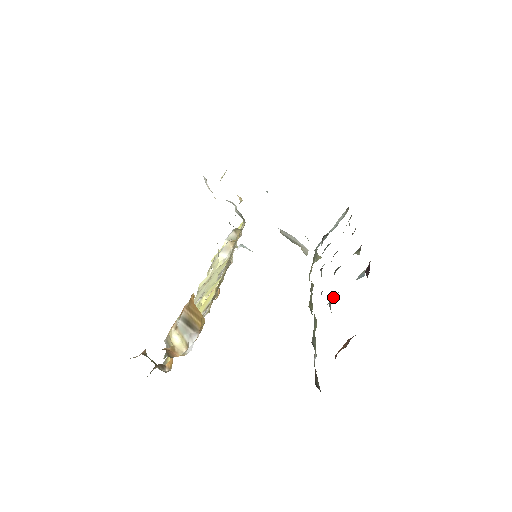
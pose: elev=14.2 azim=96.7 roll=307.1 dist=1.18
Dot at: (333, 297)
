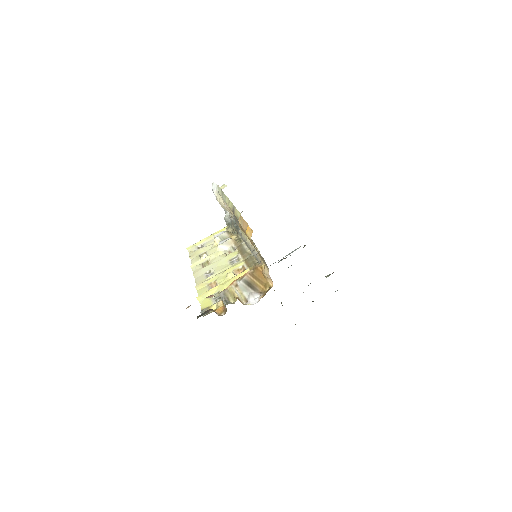
Dot at: occluded
